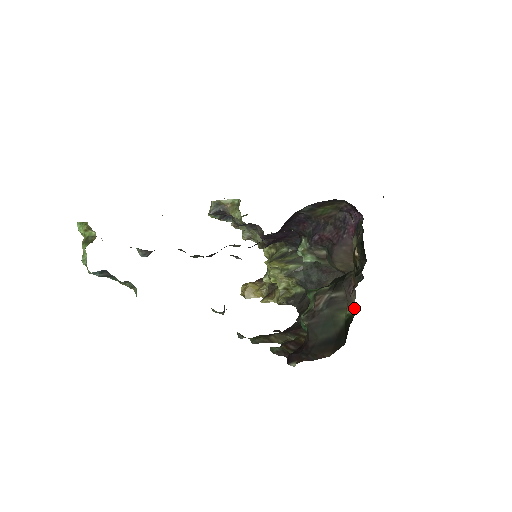
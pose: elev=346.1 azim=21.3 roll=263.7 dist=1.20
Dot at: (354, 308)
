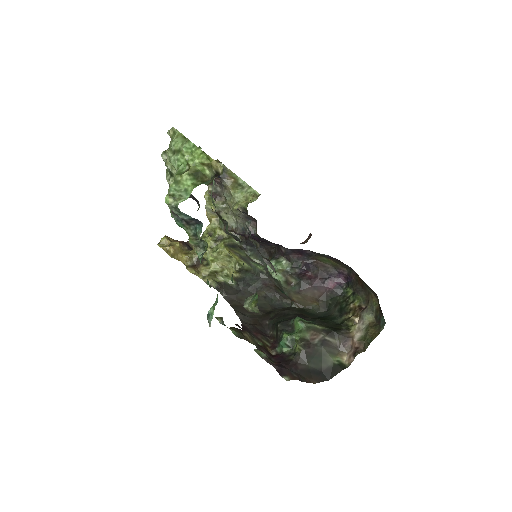
Dot at: (346, 359)
